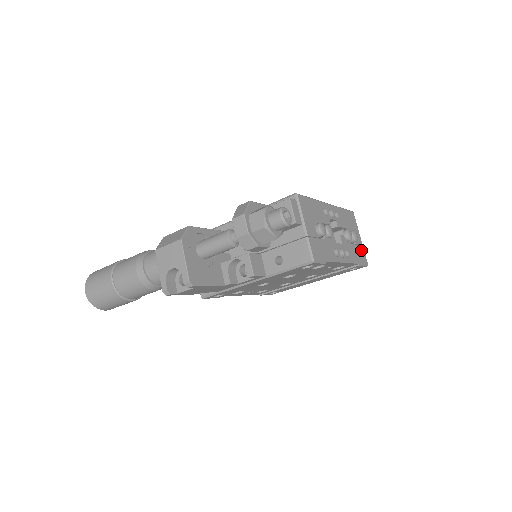
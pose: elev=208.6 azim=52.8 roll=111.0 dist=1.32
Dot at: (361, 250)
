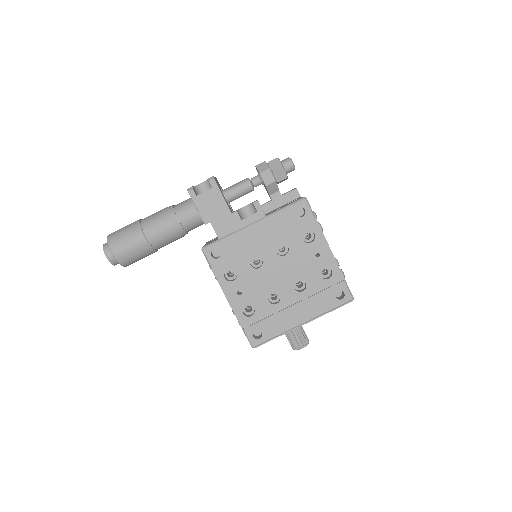
Dot at: occluded
